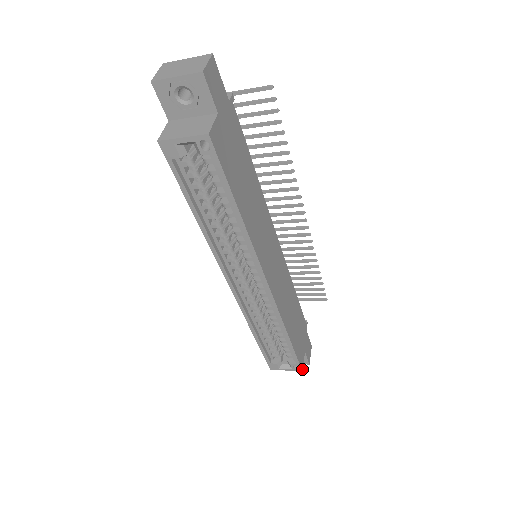
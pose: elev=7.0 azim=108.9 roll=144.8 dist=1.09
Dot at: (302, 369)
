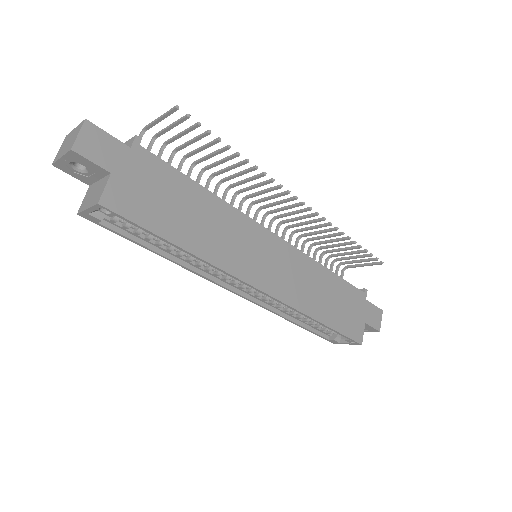
Dot at: (361, 343)
